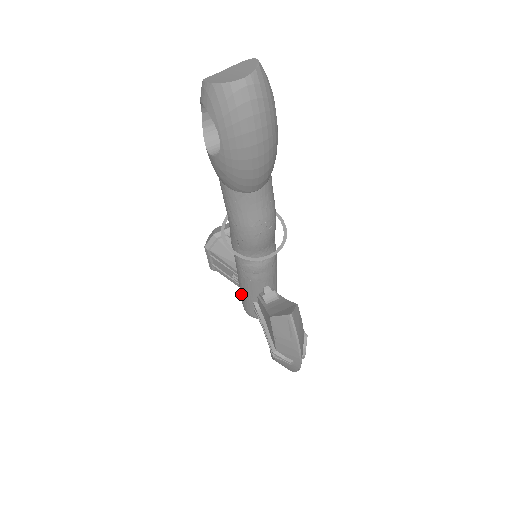
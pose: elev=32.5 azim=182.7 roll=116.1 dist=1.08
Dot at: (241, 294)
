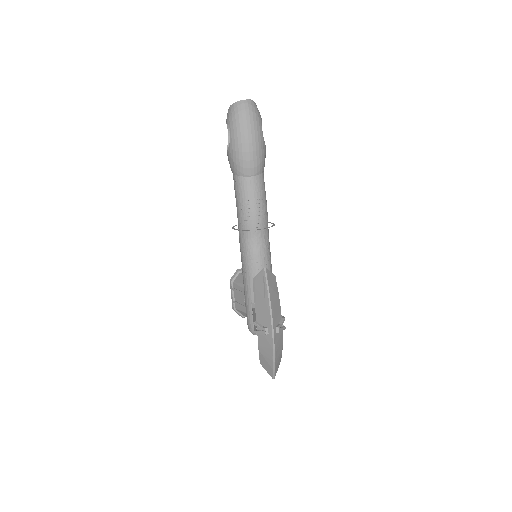
Dot at: (245, 302)
